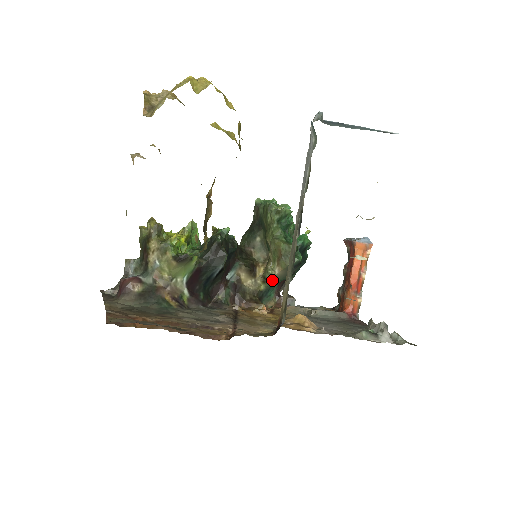
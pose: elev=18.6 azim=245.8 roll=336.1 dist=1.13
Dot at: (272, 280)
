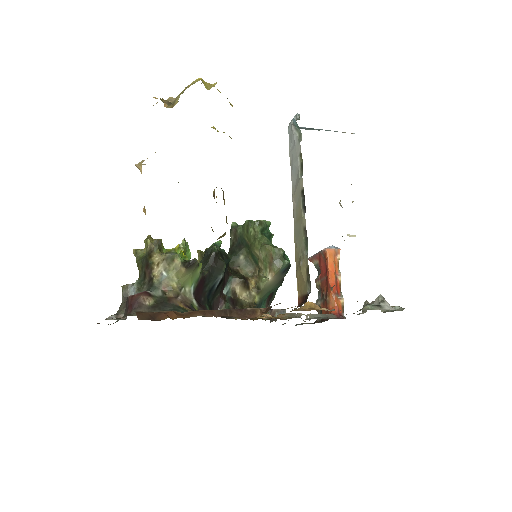
Dot at: (265, 290)
